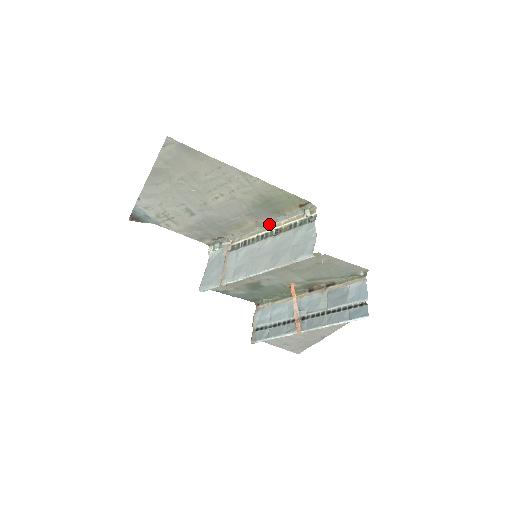
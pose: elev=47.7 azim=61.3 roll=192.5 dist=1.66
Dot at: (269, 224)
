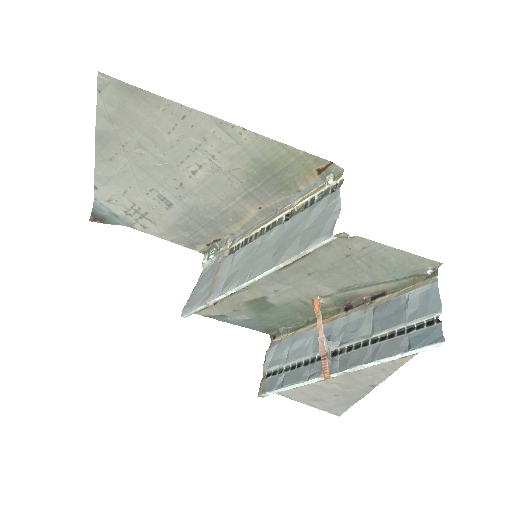
Dot at: (278, 209)
